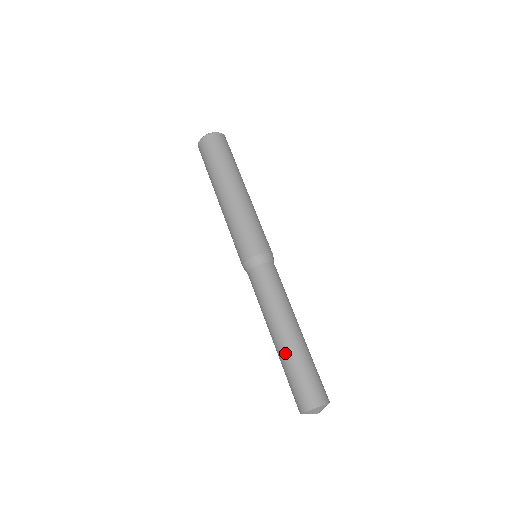
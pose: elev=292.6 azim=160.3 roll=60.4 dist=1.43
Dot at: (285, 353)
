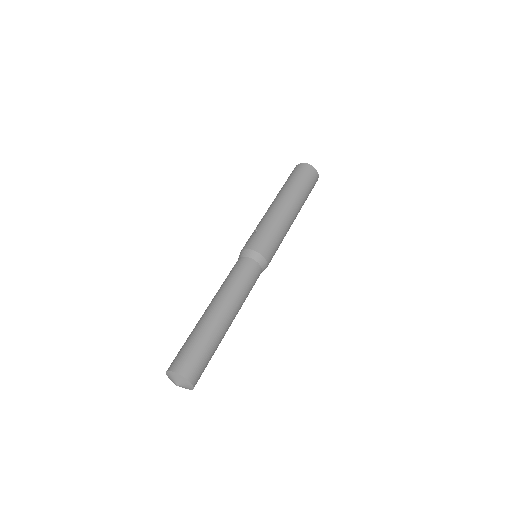
Dot at: (204, 323)
